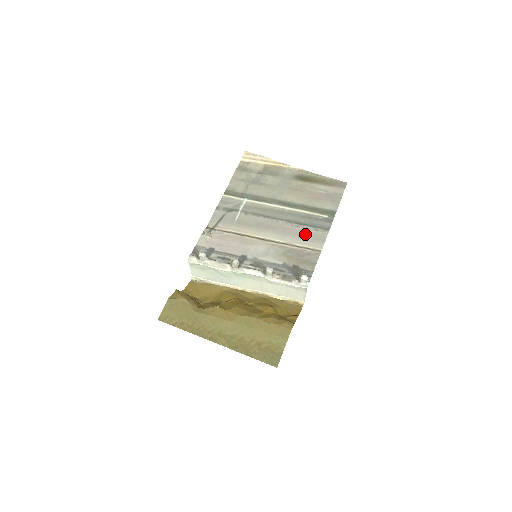
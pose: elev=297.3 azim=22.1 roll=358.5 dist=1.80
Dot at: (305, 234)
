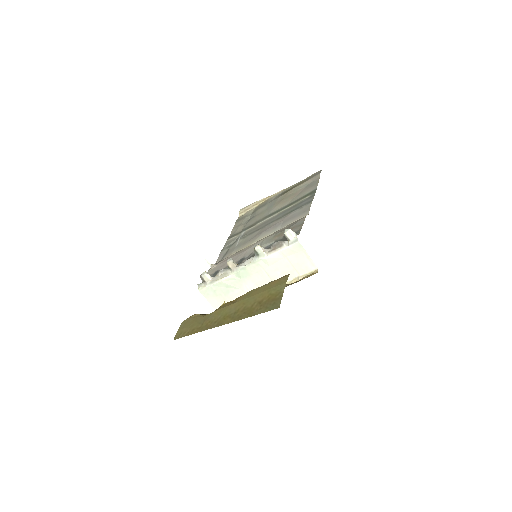
Dot at: (292, 216)
